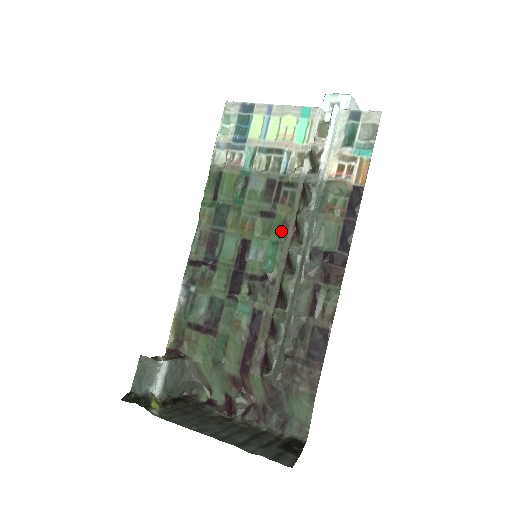
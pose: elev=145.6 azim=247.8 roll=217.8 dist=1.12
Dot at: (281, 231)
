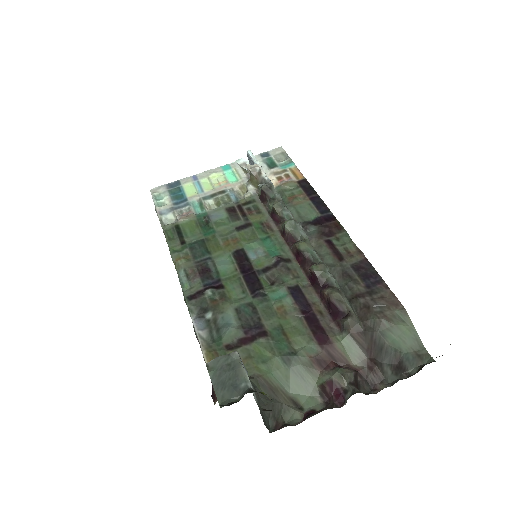
Dot at: (265, 229)
